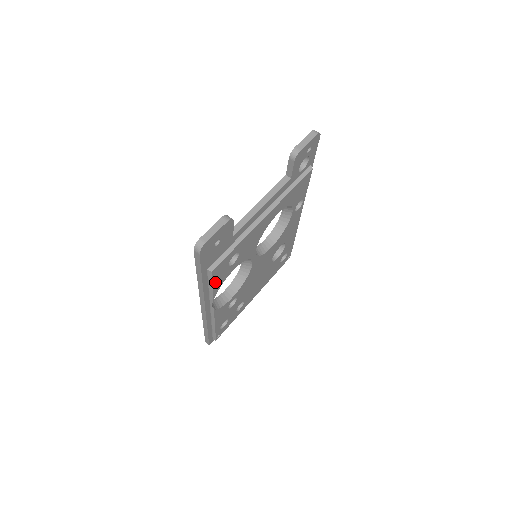
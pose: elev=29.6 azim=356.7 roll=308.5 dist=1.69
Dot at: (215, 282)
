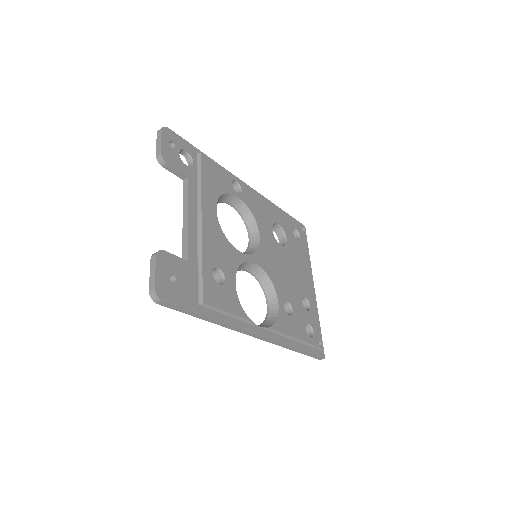
Dot at: (226, 307)
